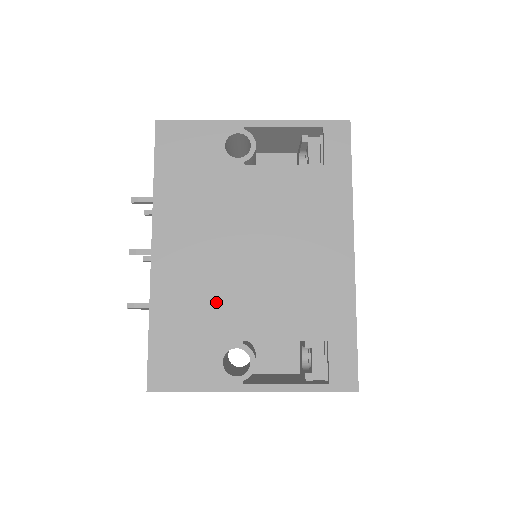
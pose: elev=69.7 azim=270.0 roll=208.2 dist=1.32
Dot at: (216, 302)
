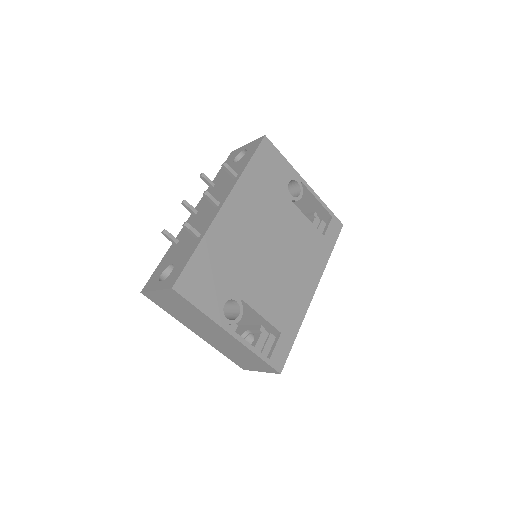
Dot at: (240, 264)
